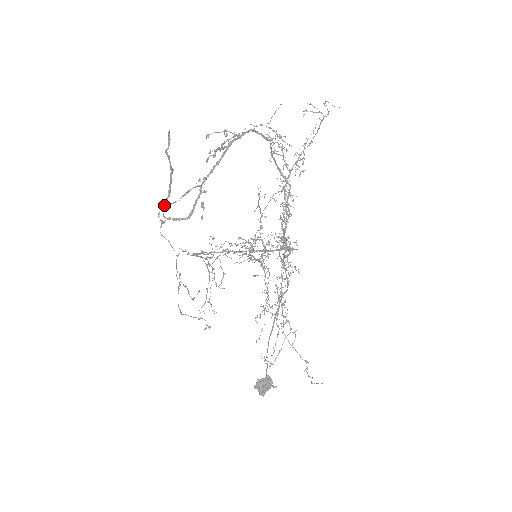
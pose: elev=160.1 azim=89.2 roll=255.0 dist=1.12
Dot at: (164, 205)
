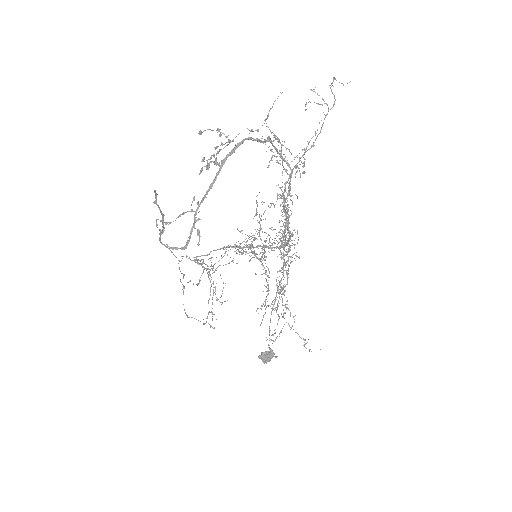
Dot at: (160, 237)
